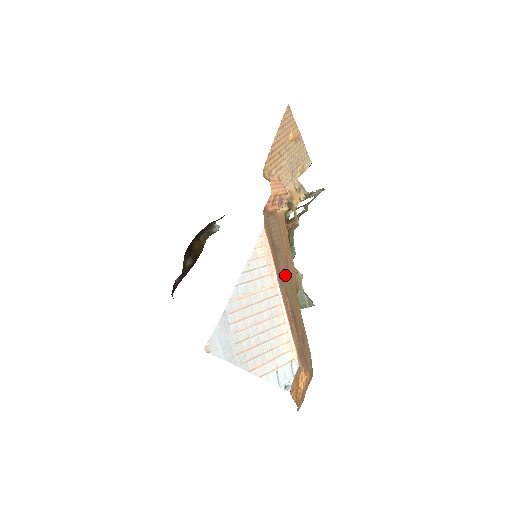
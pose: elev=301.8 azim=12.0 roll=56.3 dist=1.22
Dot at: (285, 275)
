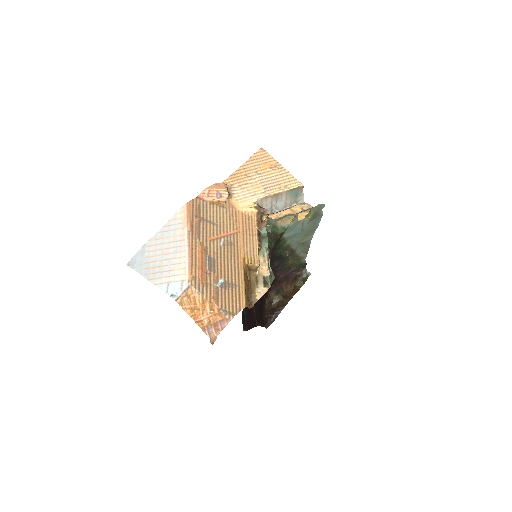
Dot at: (214, 239)
